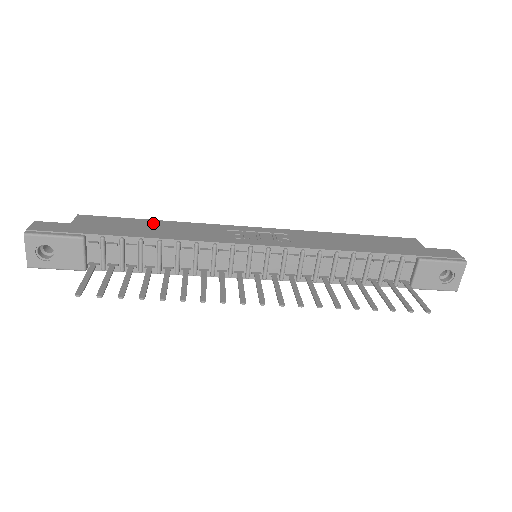
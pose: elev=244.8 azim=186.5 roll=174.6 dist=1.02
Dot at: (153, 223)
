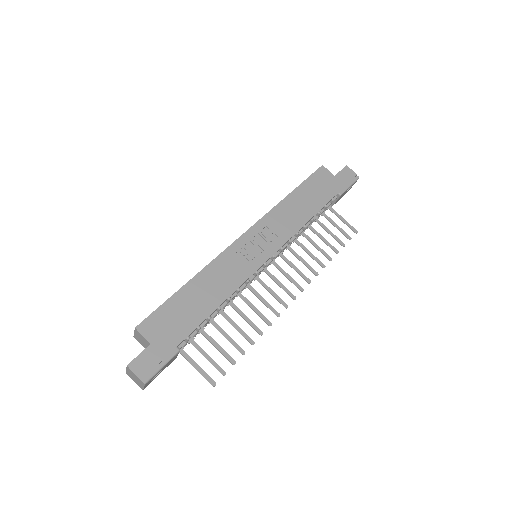
Dot at: (191, 290)
